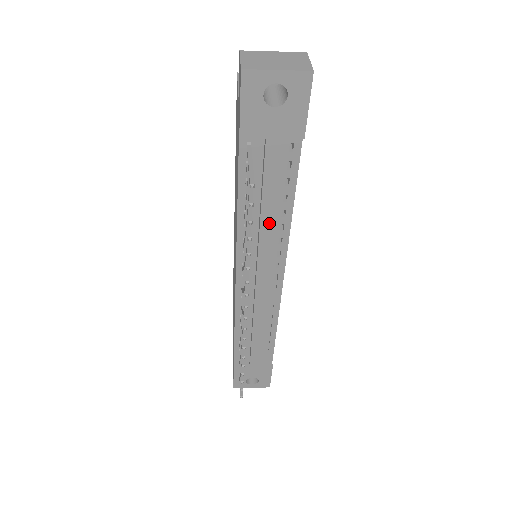
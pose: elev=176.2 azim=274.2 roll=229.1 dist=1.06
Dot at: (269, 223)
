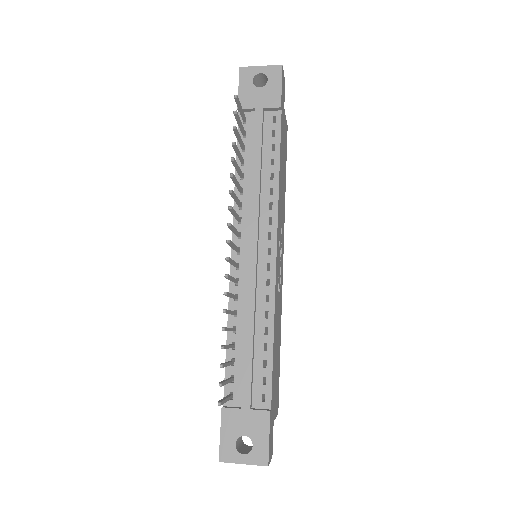
Dot at: (259, 180)
